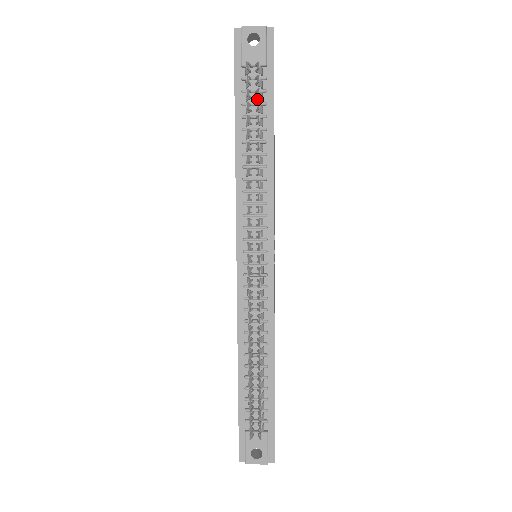
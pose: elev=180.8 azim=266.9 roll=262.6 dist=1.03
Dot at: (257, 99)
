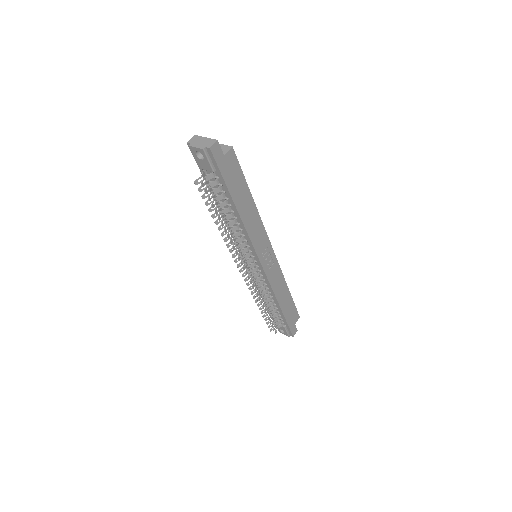
Dot at: (219, 187)
